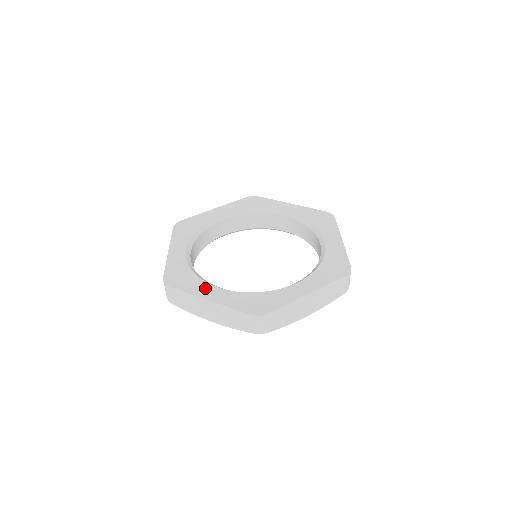
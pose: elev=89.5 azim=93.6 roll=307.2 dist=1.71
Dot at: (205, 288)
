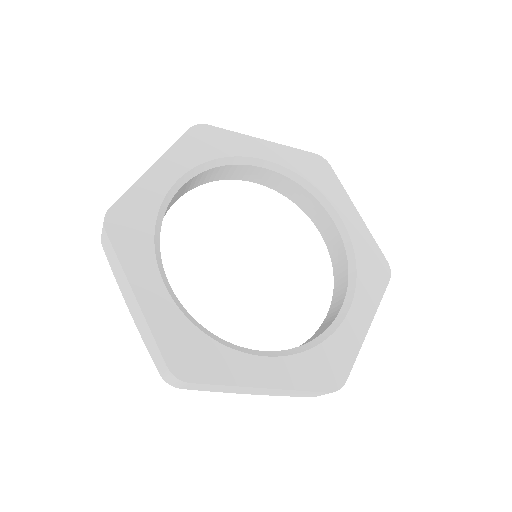
Dot at: (147, 271)
